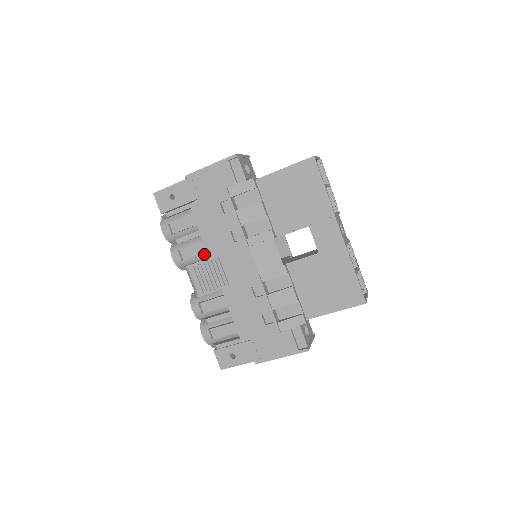
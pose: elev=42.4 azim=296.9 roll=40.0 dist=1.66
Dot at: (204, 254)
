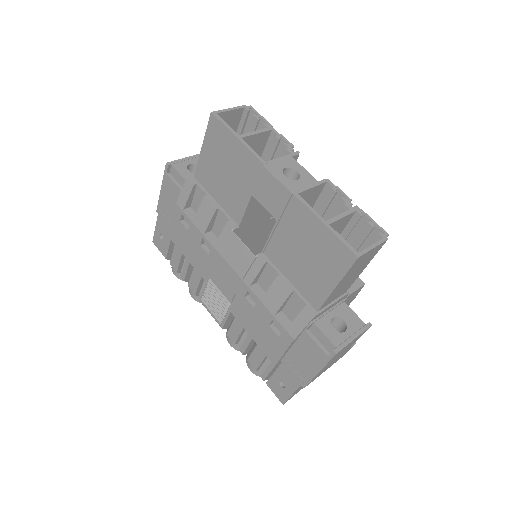
Dot at: occluded
